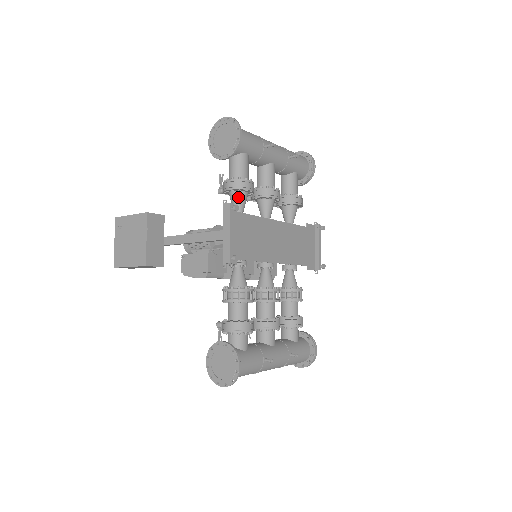
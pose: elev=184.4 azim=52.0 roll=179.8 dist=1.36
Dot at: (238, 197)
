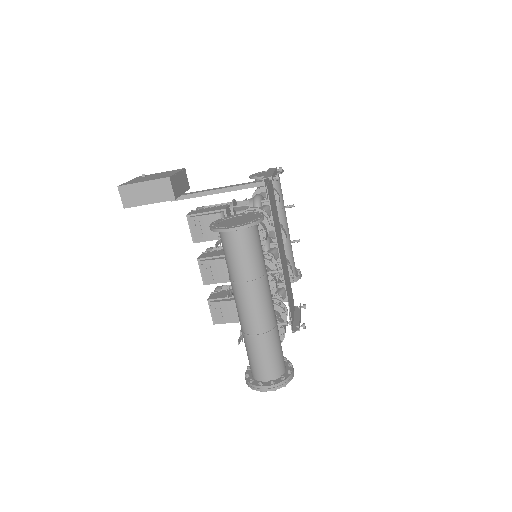
Dot at: occluded
